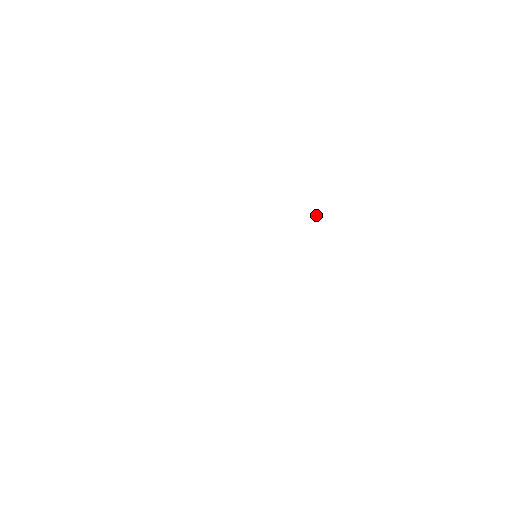
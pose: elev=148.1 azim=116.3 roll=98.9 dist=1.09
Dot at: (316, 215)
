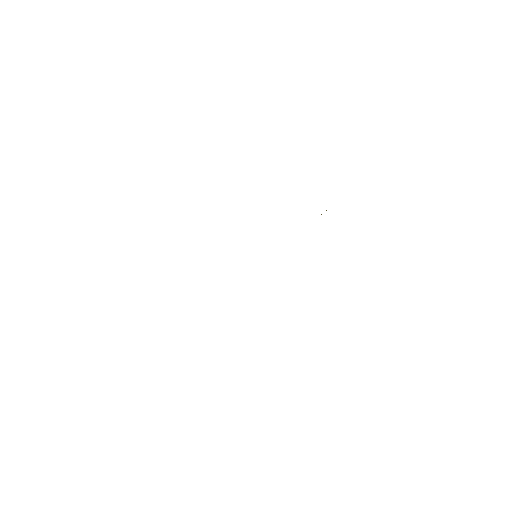
Dot at: occluded
